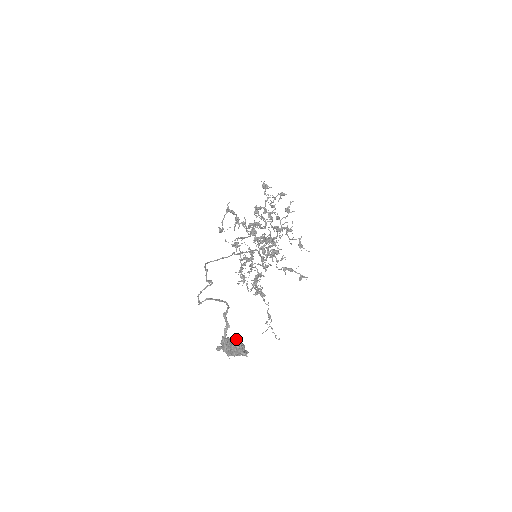
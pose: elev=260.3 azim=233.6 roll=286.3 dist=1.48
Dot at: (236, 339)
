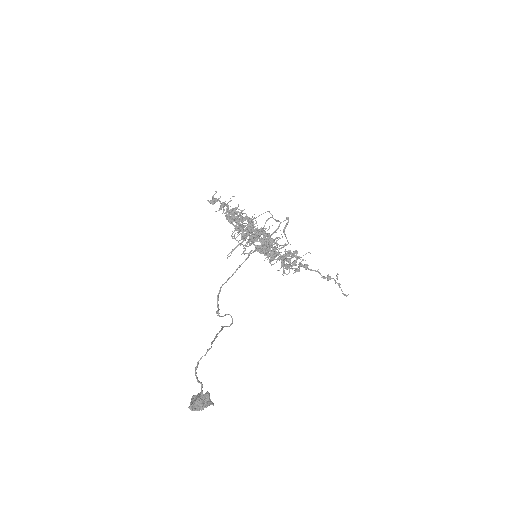
Dot at: (197, 396)
